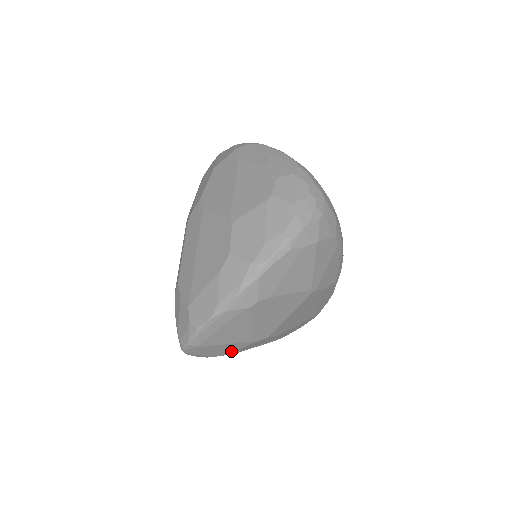
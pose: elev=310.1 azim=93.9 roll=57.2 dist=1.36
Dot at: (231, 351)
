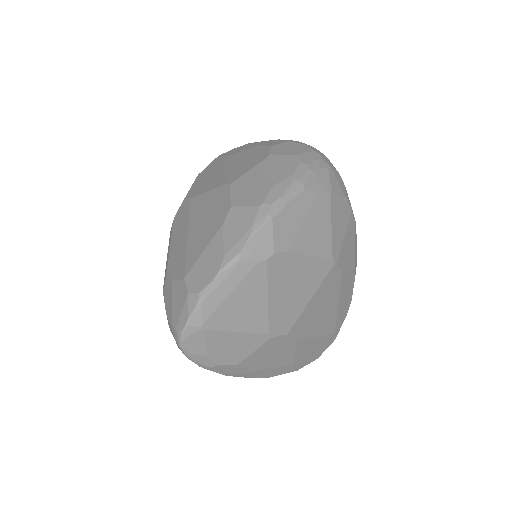
Dot at: (242, 355)
